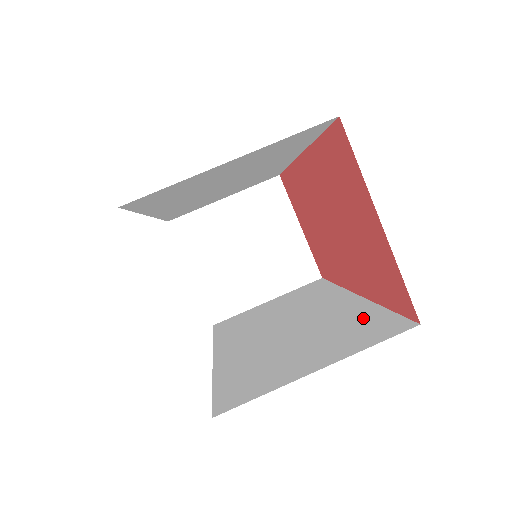
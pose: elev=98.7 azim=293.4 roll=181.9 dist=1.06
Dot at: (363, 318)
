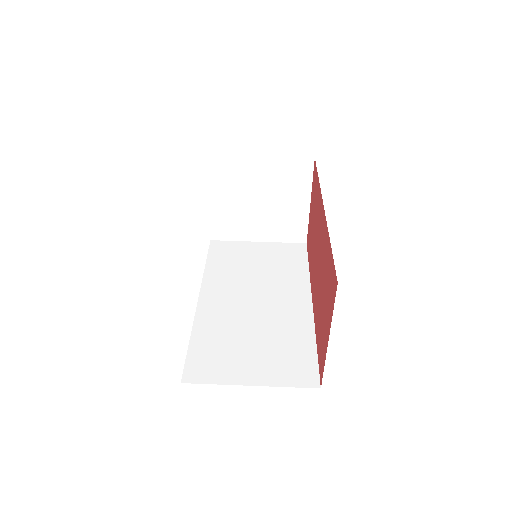
Dot at: (299, 346)
